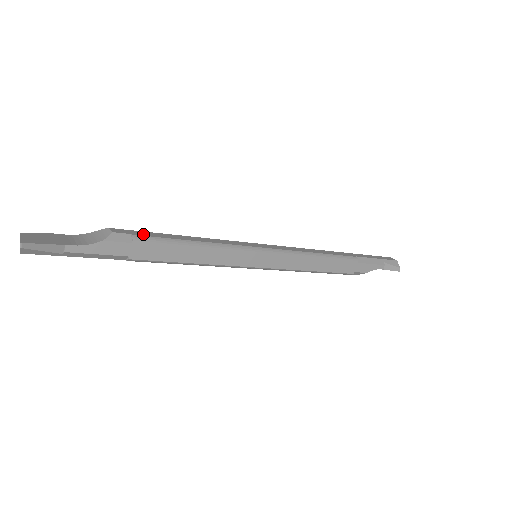
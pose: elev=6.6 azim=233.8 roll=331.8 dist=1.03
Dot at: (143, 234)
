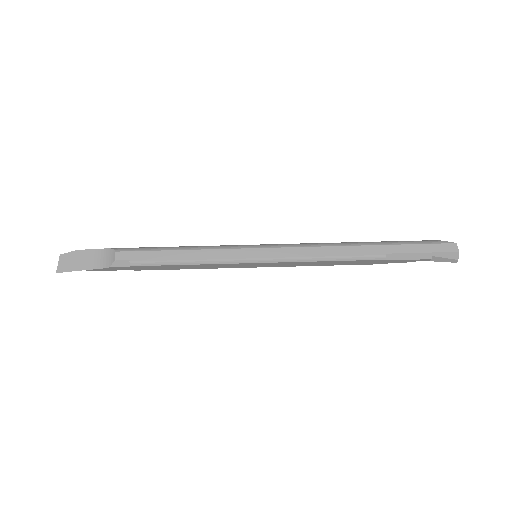
Dot at: (140, 258)
